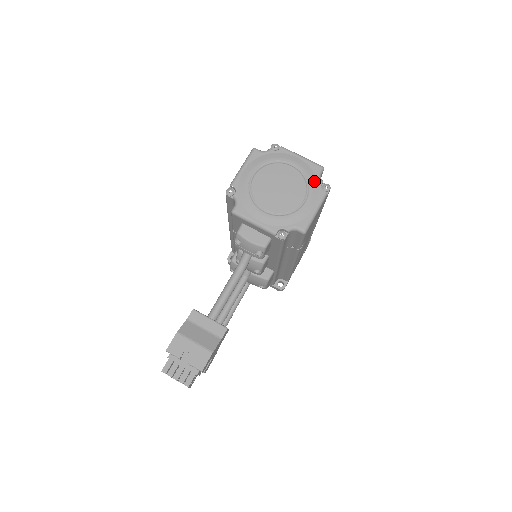
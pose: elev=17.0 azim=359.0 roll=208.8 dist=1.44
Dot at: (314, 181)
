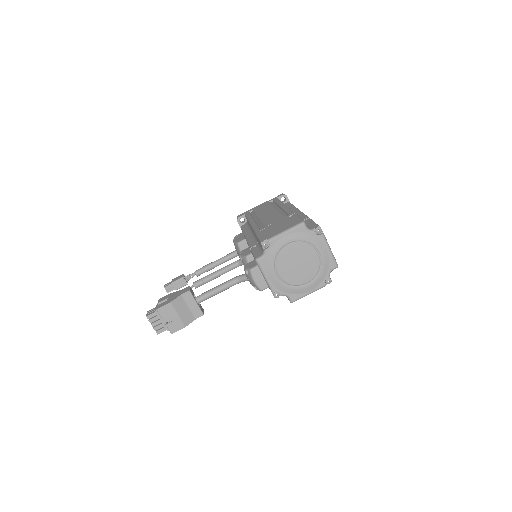
Dot at: (324, 274)
